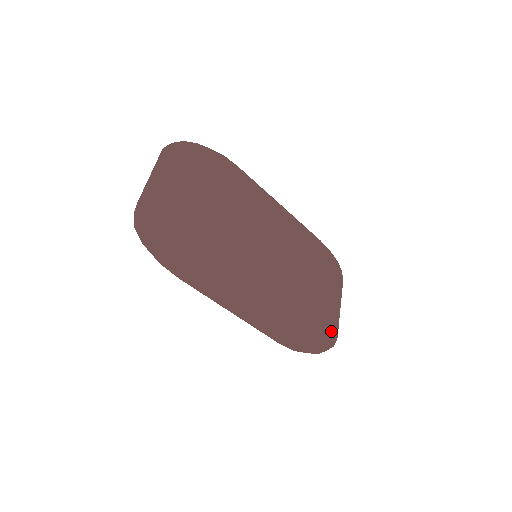
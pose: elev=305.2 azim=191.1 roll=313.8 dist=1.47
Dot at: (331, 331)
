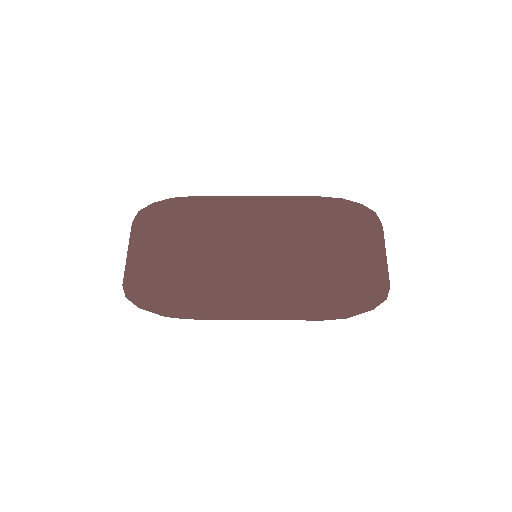
Dot at: (361, 285)
